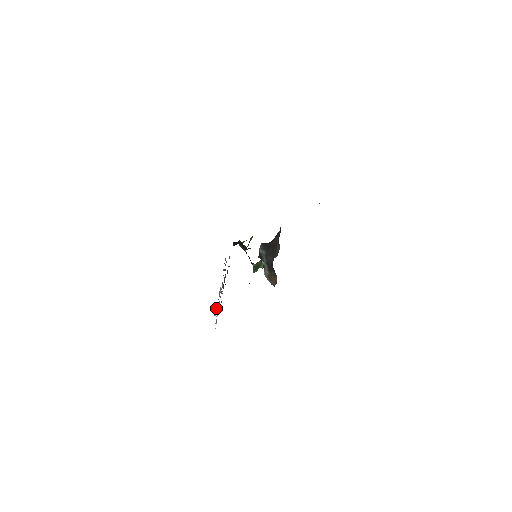
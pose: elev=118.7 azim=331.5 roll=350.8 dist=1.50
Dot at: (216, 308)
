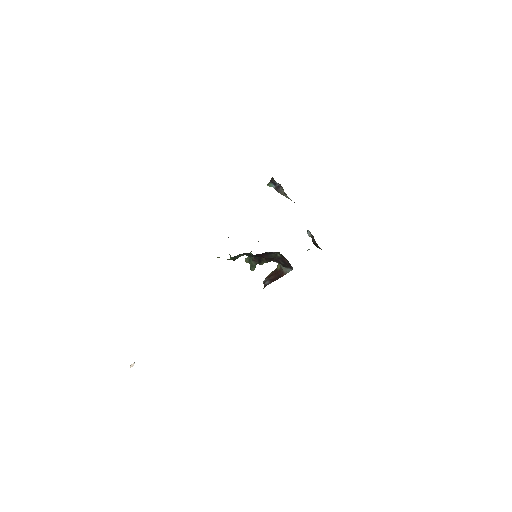
Dot at: occluded
